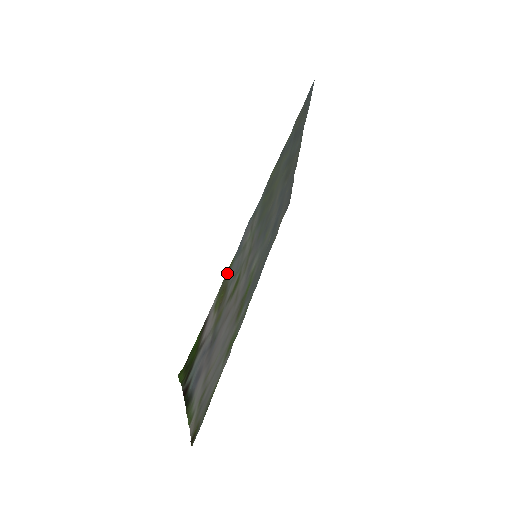
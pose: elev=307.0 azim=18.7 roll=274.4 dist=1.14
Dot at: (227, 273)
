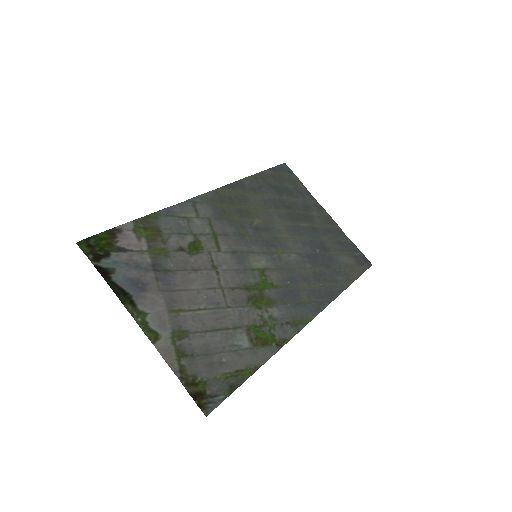
Dot at: (150, 219)
